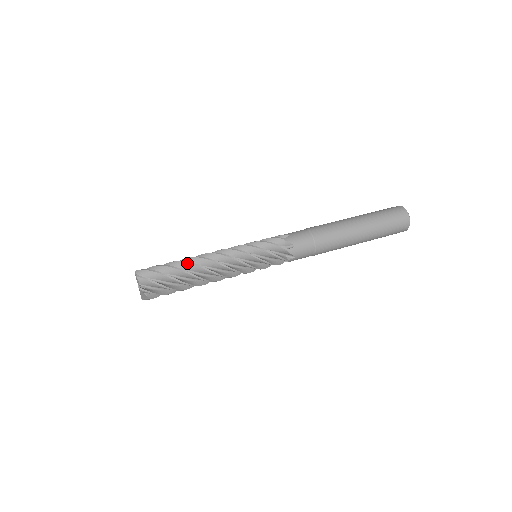
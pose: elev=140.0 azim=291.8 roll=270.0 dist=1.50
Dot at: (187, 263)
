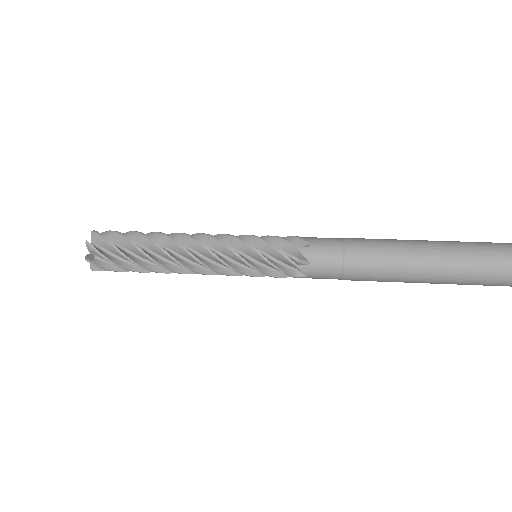
Dot at: (153, 243)
